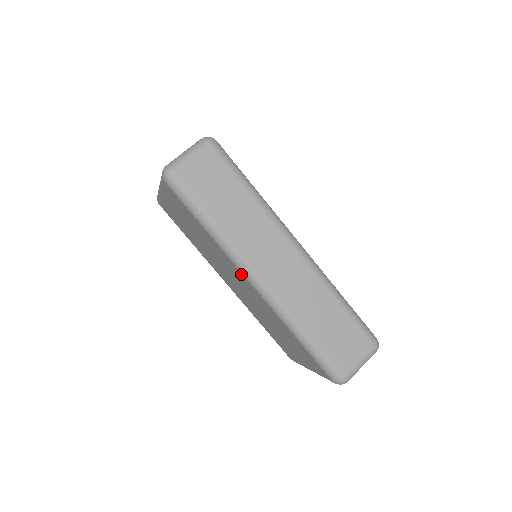
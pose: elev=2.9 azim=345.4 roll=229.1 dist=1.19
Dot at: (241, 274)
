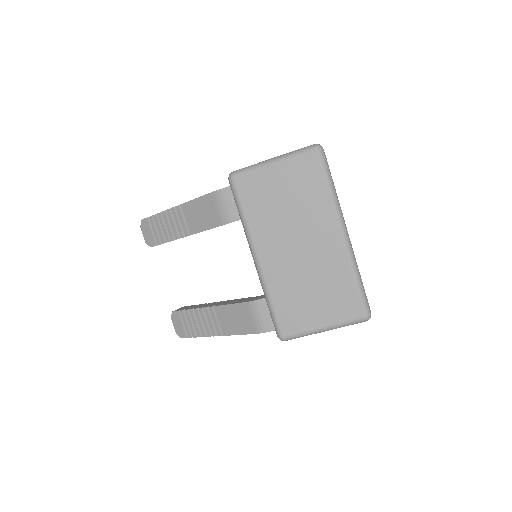
Dot at: (336, 226)
